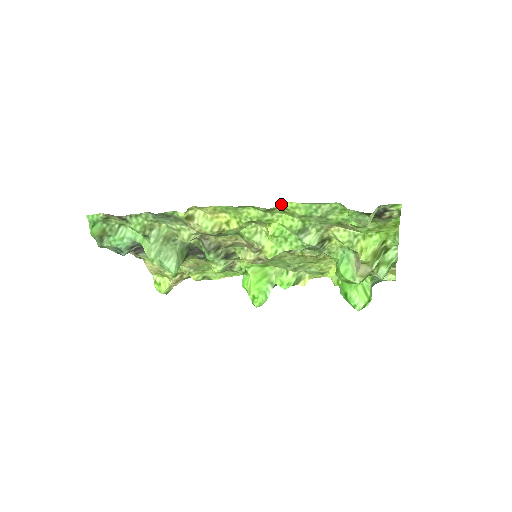
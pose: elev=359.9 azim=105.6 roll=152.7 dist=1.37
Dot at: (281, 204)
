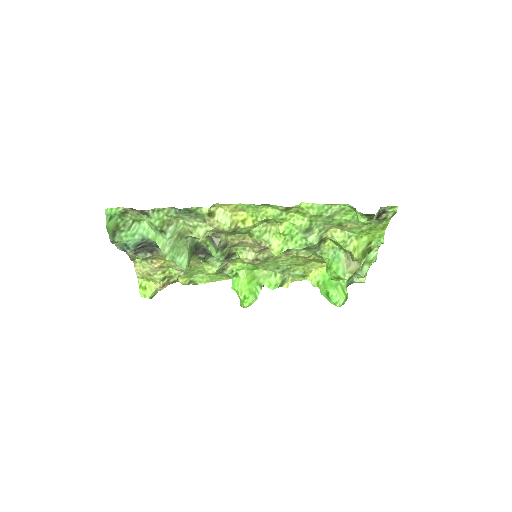
Dot at: (299, 204)
